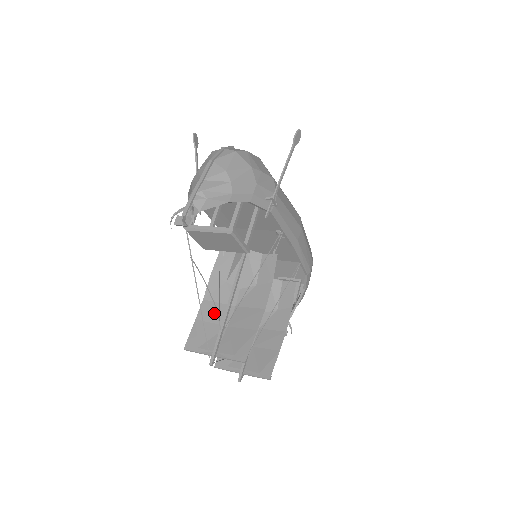
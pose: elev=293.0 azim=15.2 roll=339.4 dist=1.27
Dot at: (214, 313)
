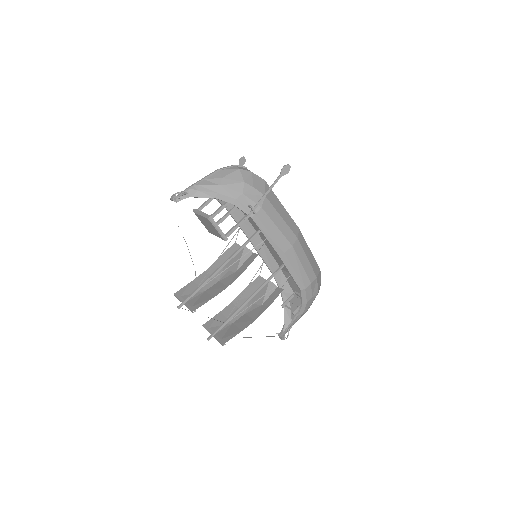
Dot at: (204, 280)
